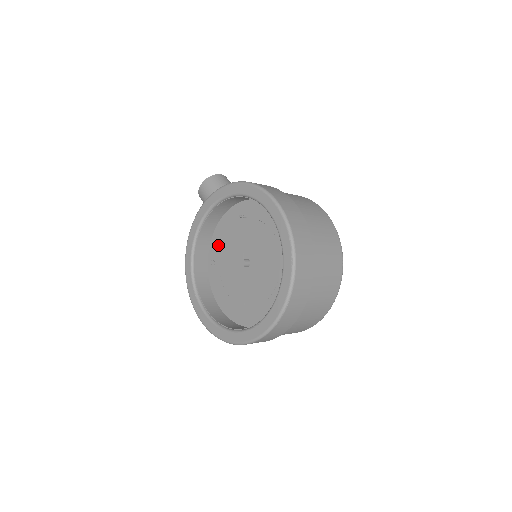
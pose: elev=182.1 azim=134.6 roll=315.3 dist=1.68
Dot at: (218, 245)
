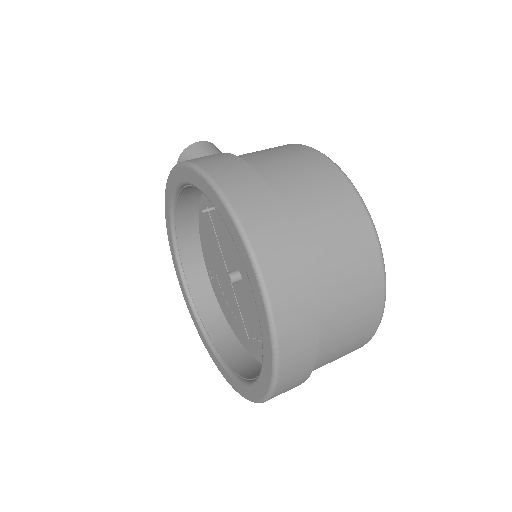
Dot at: (208, 250)
